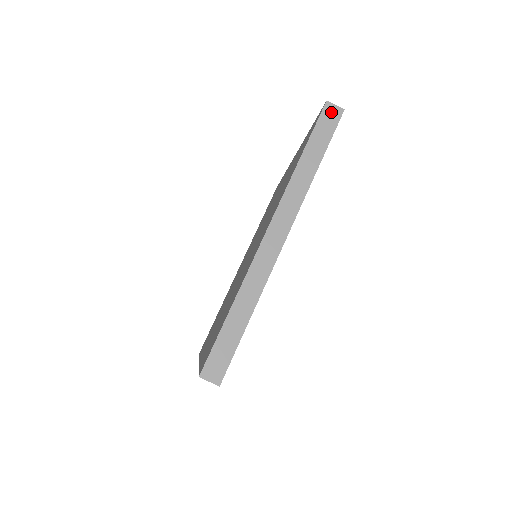
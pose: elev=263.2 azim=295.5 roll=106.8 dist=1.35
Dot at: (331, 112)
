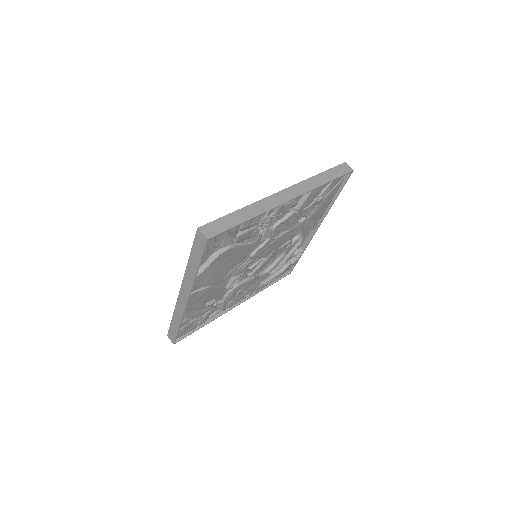
Dot at: (345, 167)
